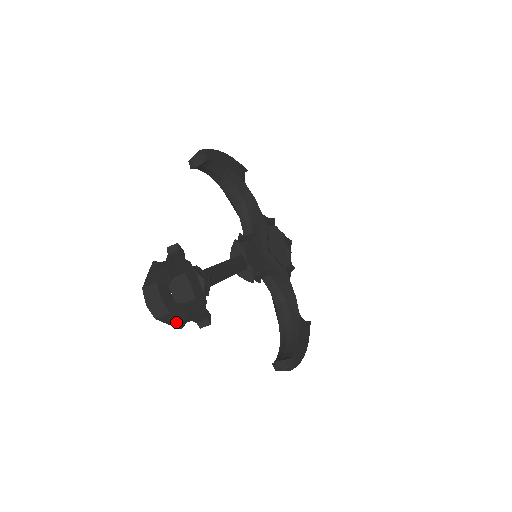
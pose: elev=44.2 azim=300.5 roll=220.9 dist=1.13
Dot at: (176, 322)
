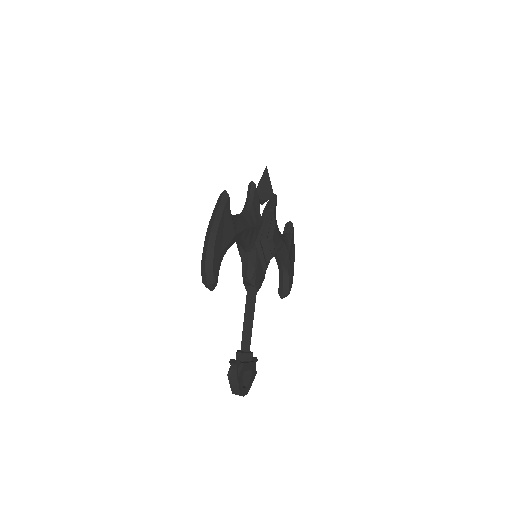
Dot at: occluded
